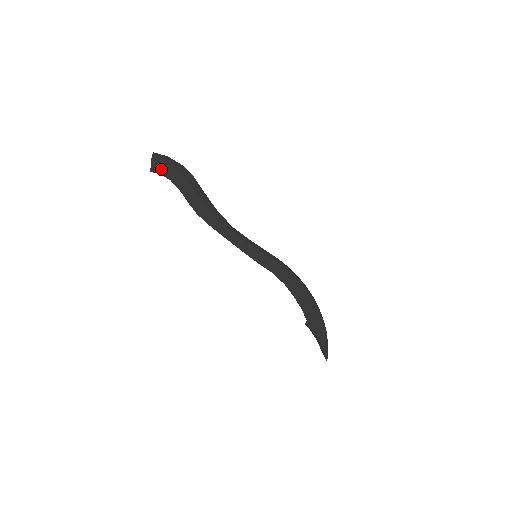
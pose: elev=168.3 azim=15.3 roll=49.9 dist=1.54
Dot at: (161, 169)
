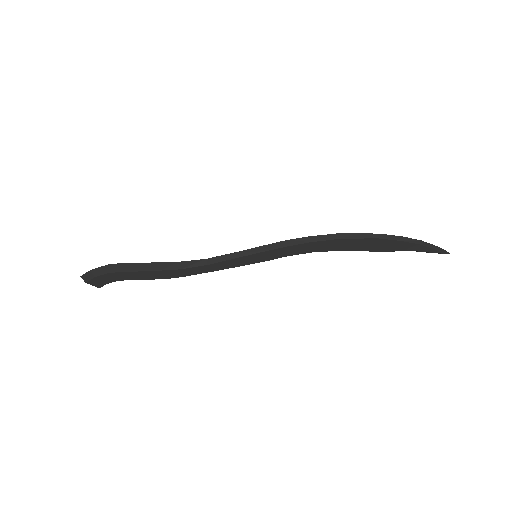
Dot at: (101, 282)
